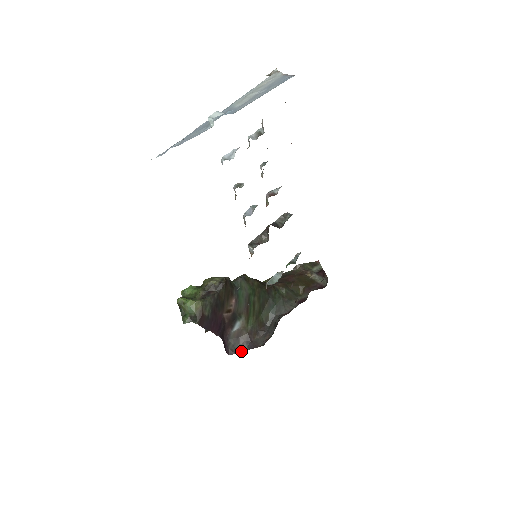
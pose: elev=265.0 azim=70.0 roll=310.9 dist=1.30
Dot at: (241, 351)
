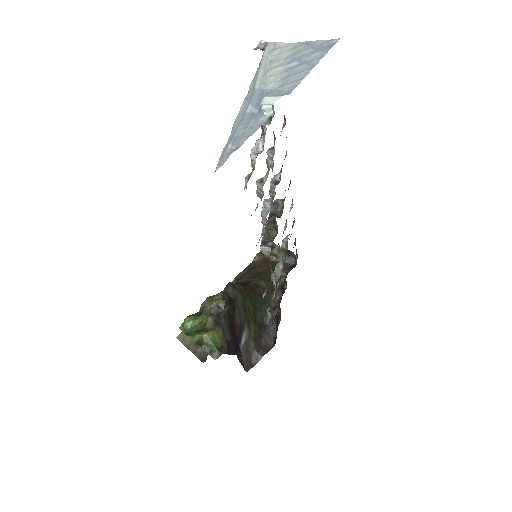
Dot at: (256, 362)
